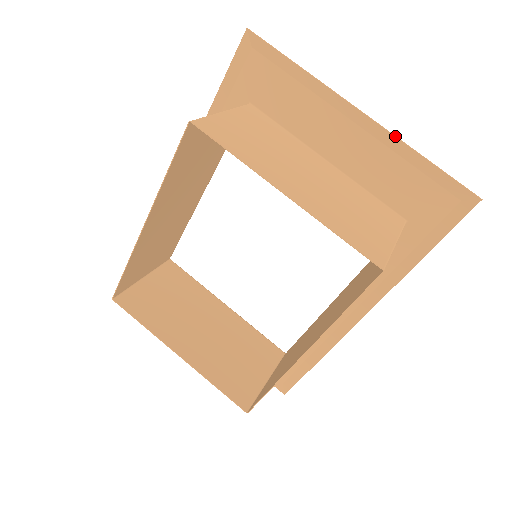
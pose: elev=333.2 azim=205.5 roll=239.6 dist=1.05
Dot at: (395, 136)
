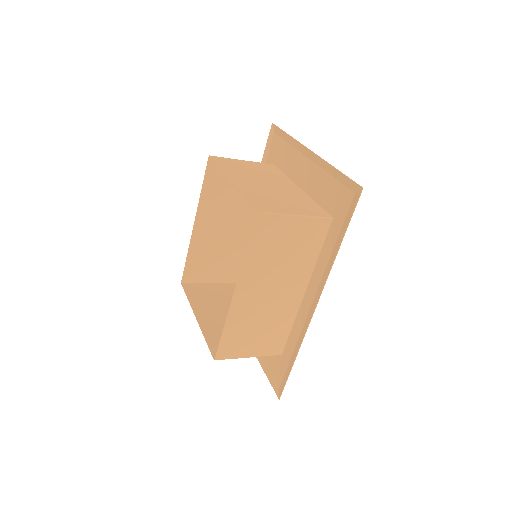
Dot at: (323, 160)
